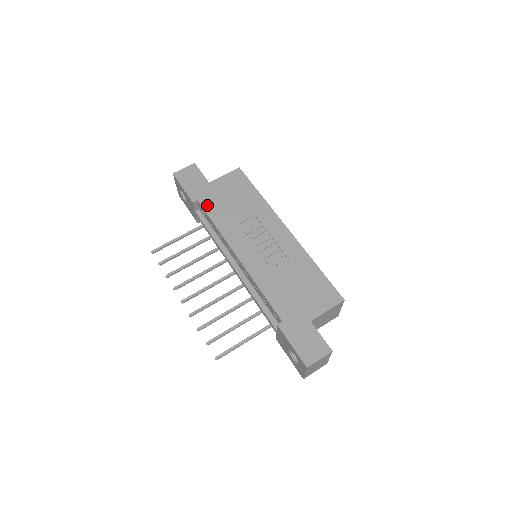
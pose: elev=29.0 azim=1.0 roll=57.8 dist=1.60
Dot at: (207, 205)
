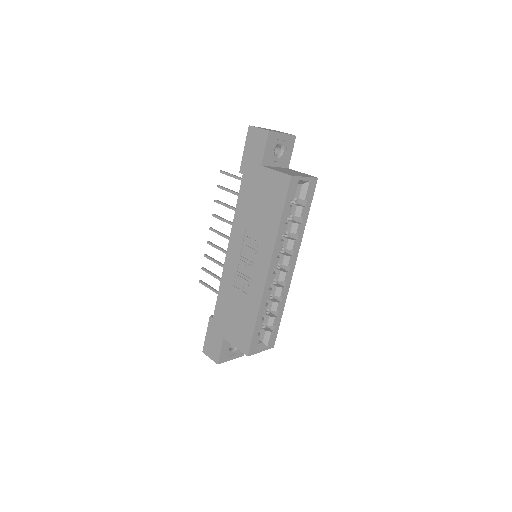
Dot at: (244, 187)
